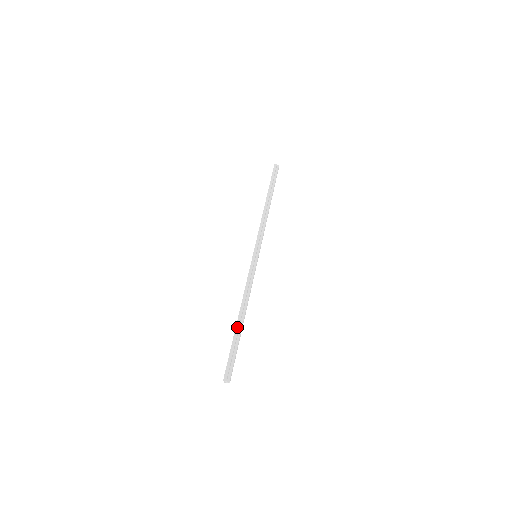
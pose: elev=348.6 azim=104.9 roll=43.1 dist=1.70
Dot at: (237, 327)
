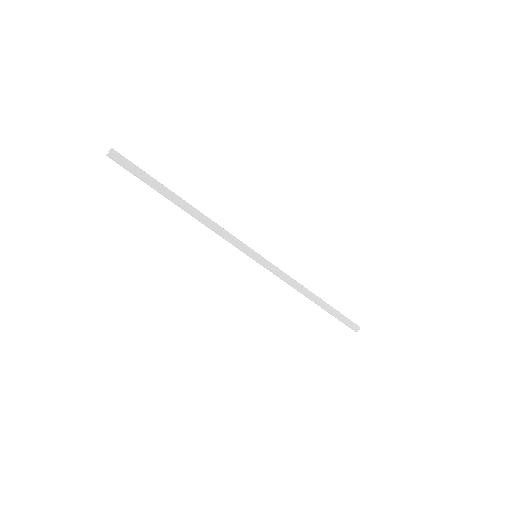
Dot at: occluded
